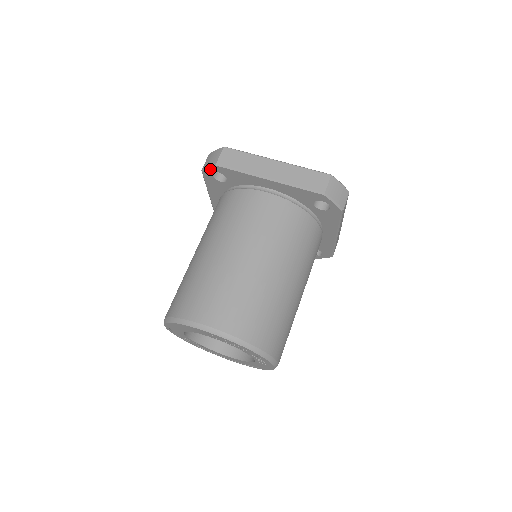
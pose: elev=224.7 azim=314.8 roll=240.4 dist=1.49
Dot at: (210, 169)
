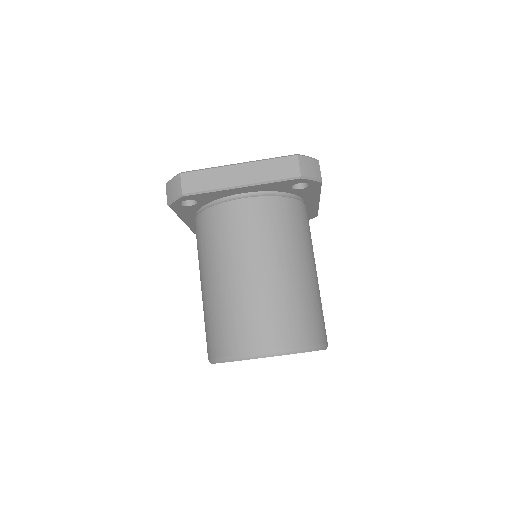
Dot at: (177, 201)
